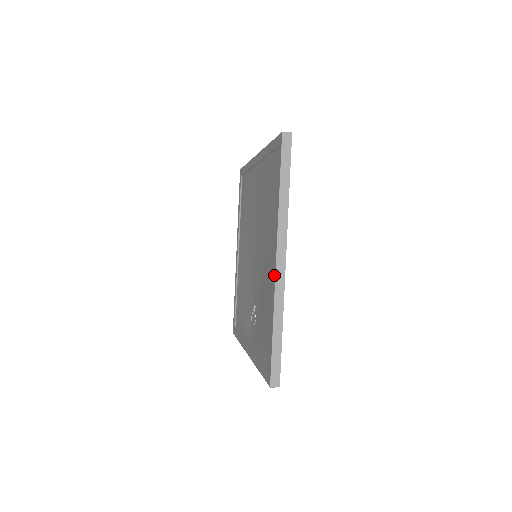
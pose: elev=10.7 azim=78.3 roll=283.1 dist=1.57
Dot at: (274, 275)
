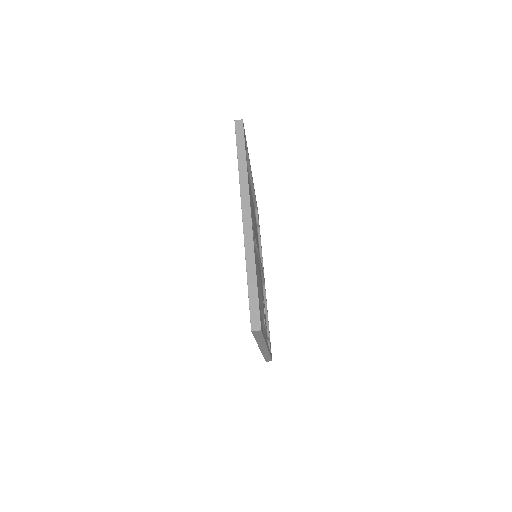
Dot at: (243, 229)
